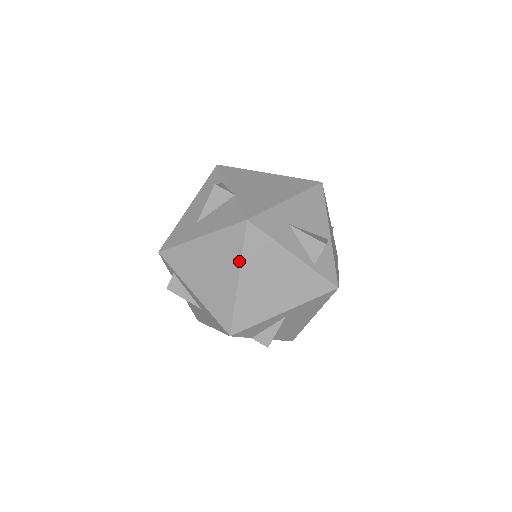
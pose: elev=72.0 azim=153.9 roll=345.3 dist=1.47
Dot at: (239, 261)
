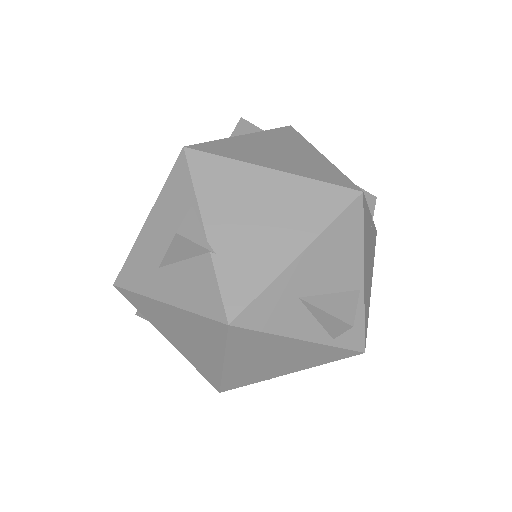
Dot at: (222, 352)
